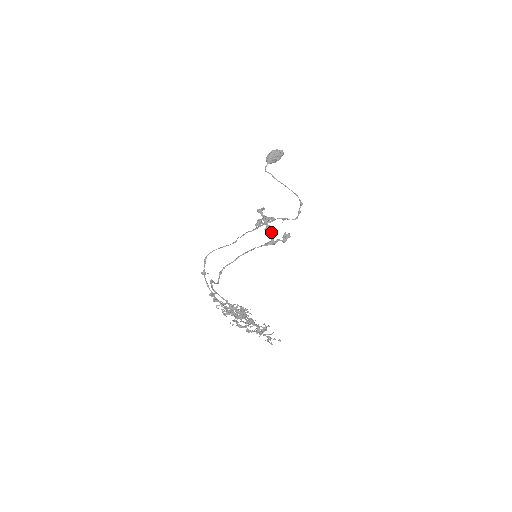
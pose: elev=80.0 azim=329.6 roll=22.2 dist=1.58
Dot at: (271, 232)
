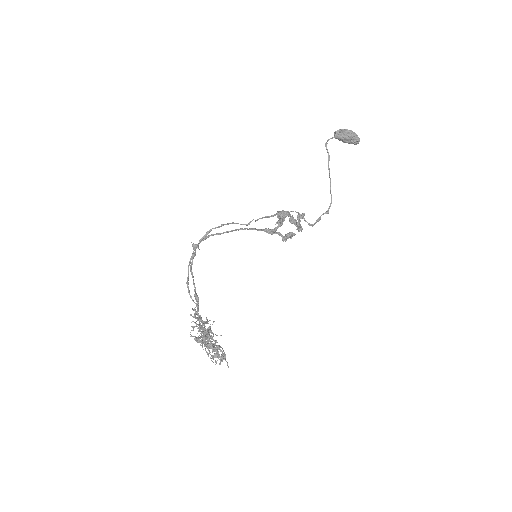
Dot at: (281, 221)
